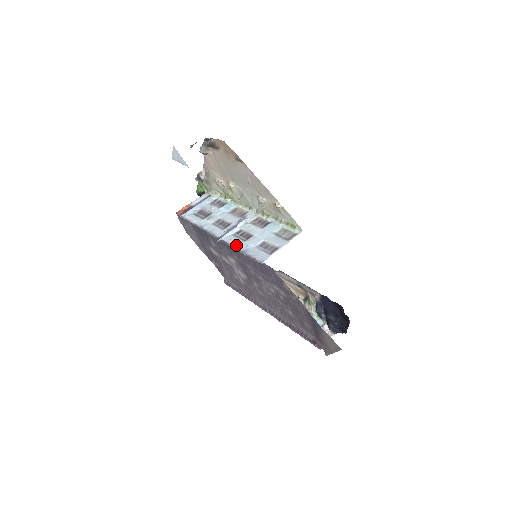
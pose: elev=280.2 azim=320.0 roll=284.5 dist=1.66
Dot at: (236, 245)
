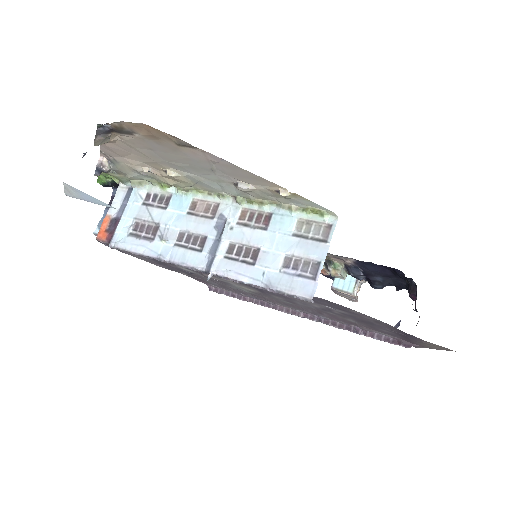
Dot at: (244, 278)
